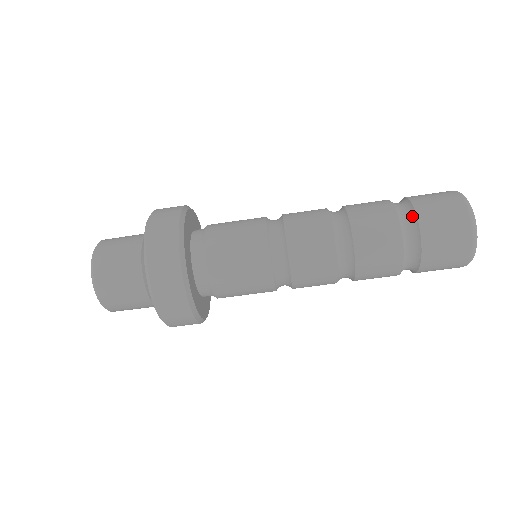
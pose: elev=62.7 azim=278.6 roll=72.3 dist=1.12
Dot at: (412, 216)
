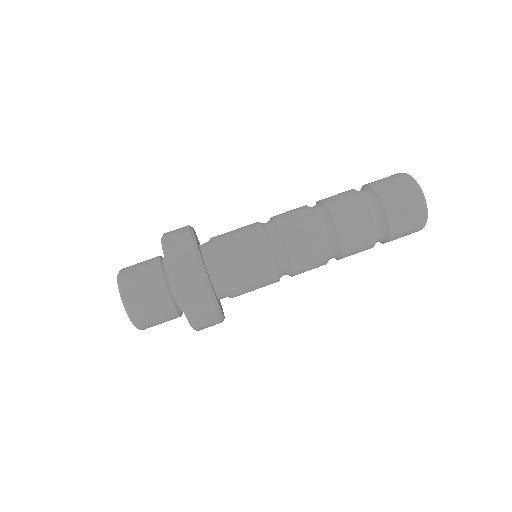
Dot at: occluded
